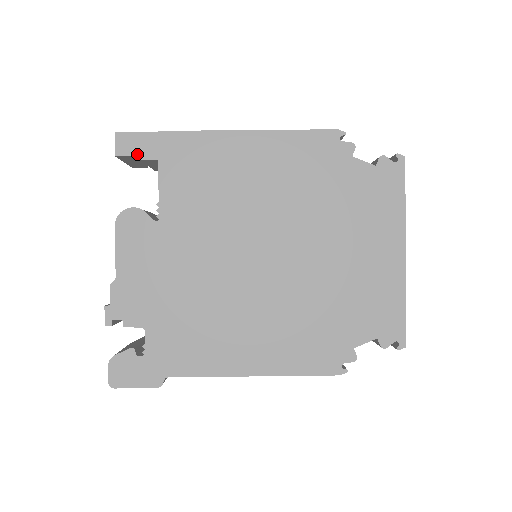
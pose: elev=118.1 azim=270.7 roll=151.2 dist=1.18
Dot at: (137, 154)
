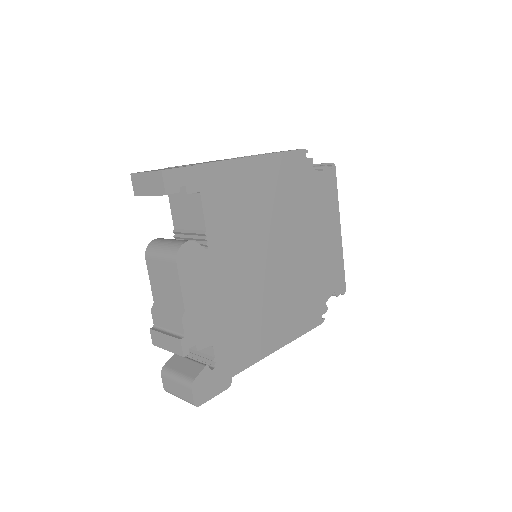
Dot at: occluded
